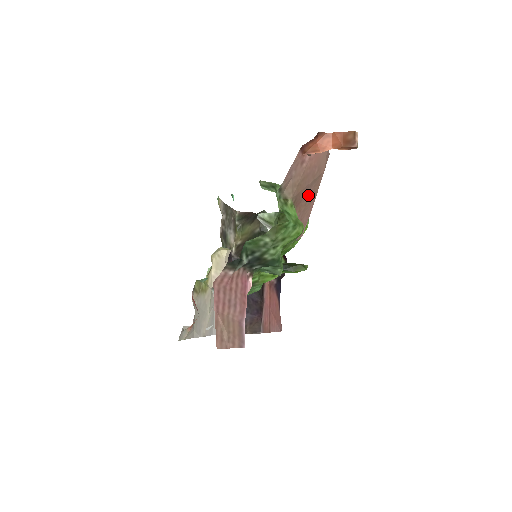
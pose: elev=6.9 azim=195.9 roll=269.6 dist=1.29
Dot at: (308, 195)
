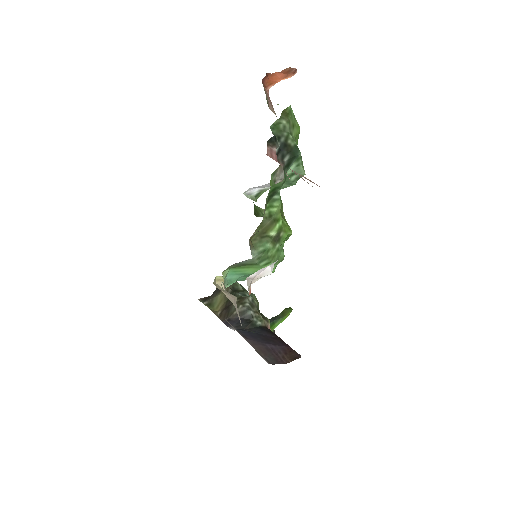
Dot at: occluded
